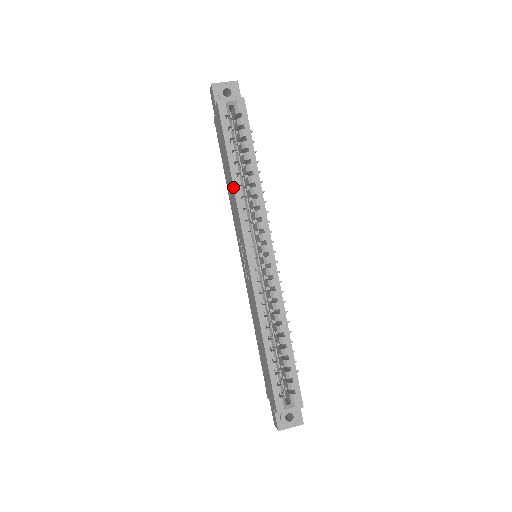
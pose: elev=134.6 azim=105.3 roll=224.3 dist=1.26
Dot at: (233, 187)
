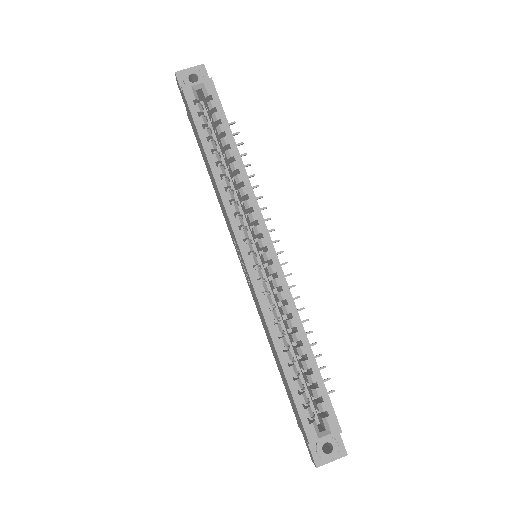
Dot at: (213, 178)
